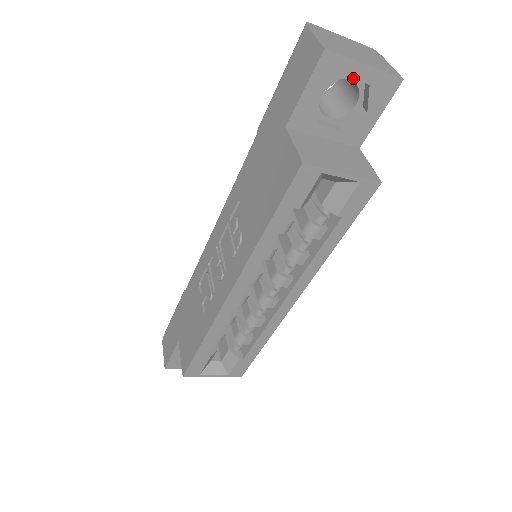
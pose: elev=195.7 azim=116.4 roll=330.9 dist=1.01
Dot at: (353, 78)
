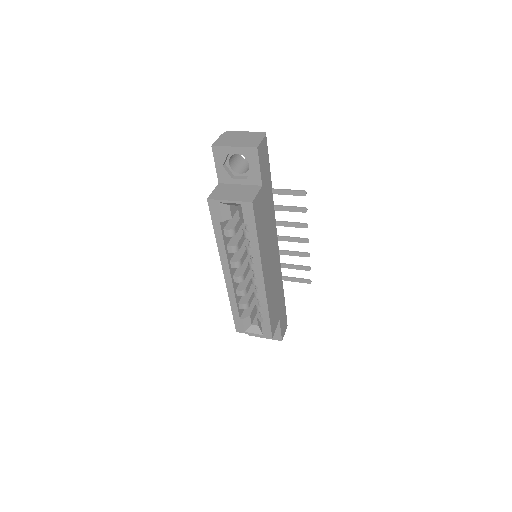
Dot at: occluded
